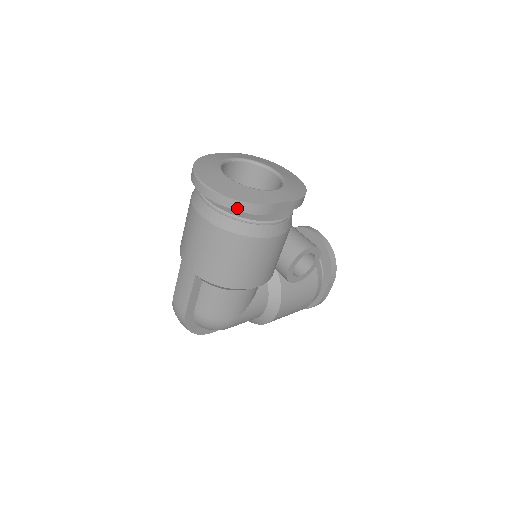
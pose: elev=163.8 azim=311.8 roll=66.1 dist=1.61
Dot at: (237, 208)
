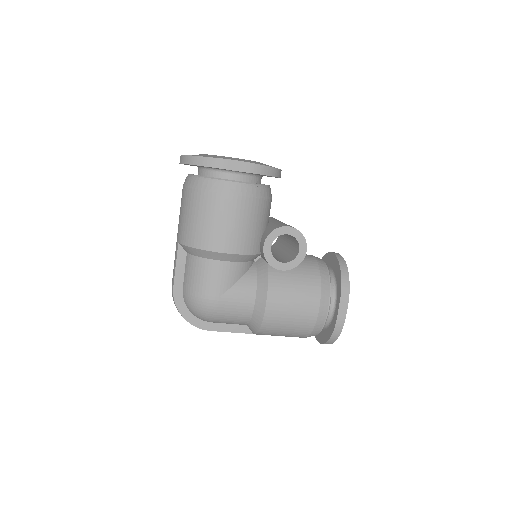
Dot at: (195, 163)
